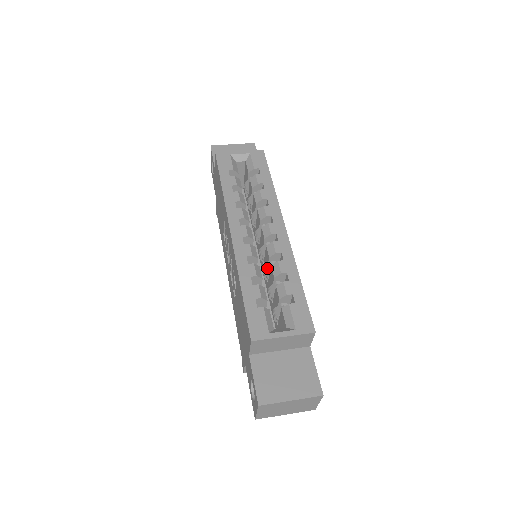
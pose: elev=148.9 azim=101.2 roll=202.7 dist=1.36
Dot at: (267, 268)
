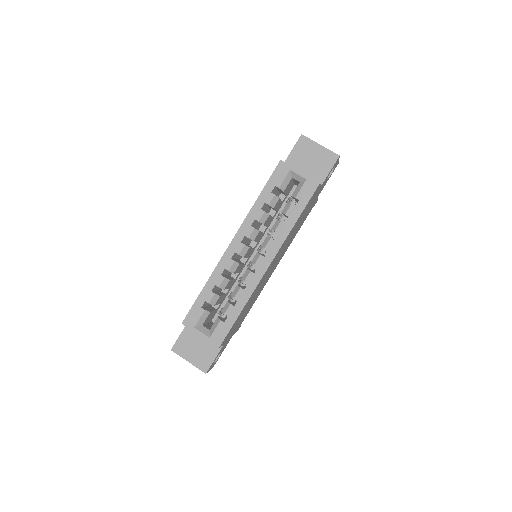
Dot at: (241, 280)
